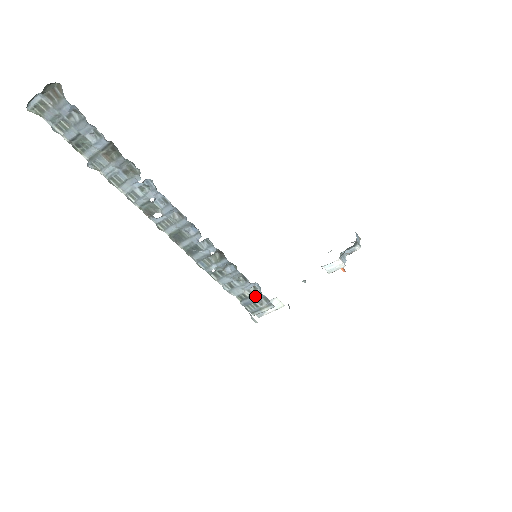
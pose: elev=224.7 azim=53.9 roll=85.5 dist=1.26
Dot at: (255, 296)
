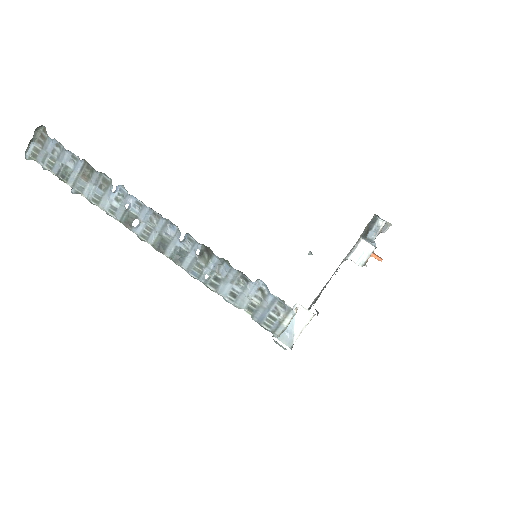
Dot at: (266, 303)
